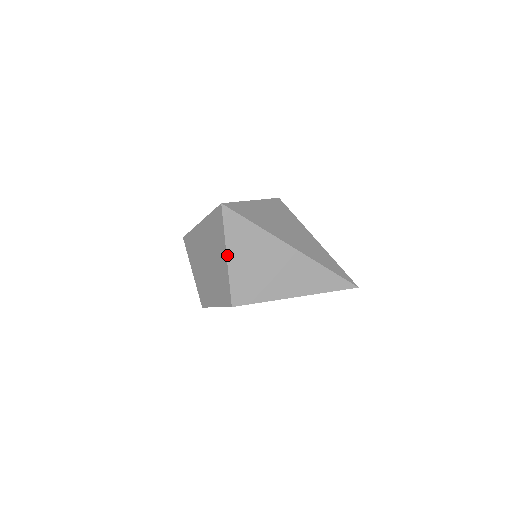
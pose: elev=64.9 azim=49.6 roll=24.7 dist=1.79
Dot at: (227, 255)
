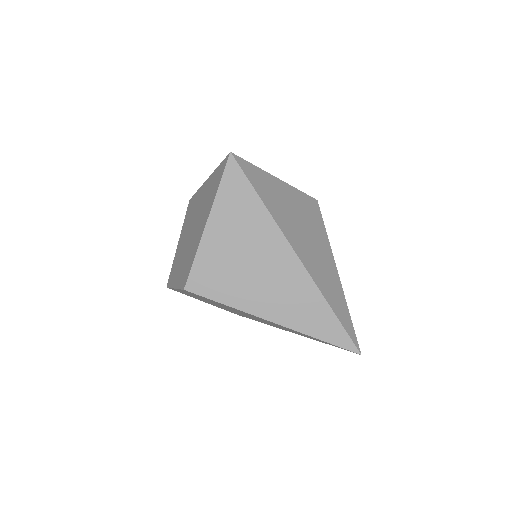
Dot at: (208, 220)
